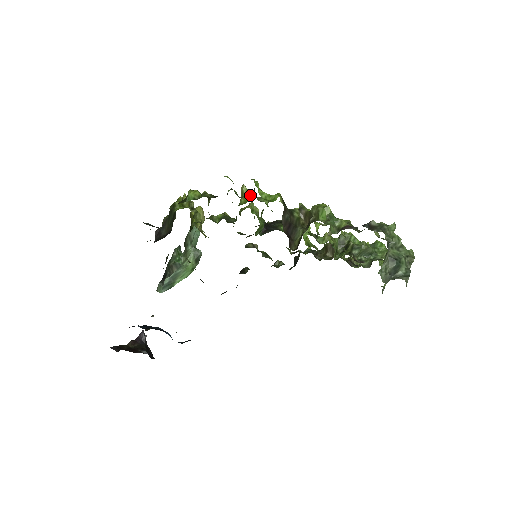
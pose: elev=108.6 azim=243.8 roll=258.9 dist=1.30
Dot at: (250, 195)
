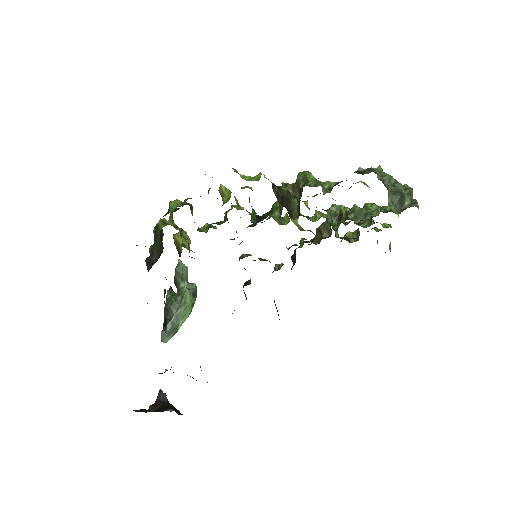
Dot at: (230, 192)
